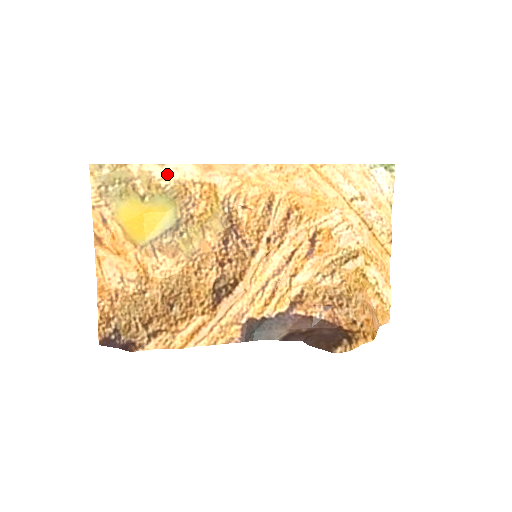
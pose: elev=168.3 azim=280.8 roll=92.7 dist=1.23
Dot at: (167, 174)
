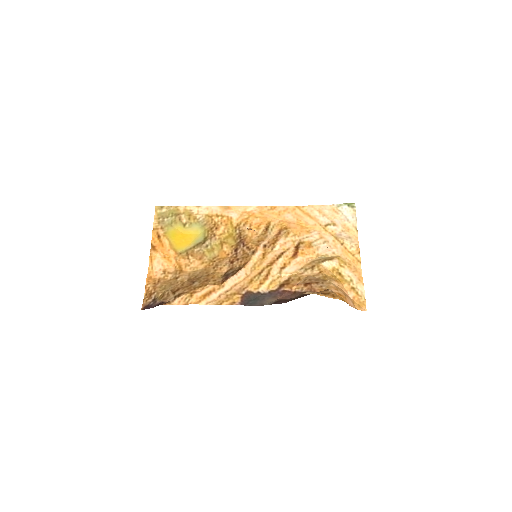
Dot at: (201, 211)
